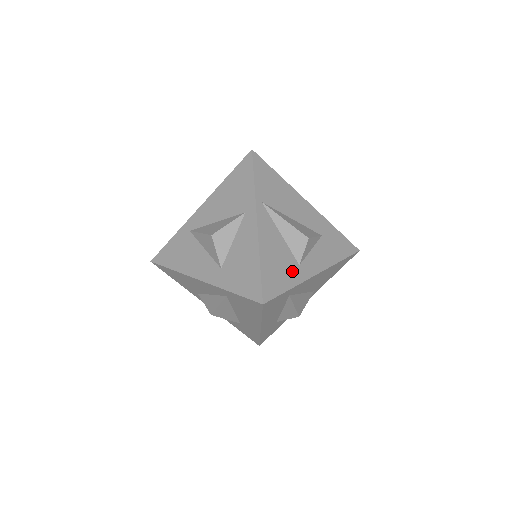
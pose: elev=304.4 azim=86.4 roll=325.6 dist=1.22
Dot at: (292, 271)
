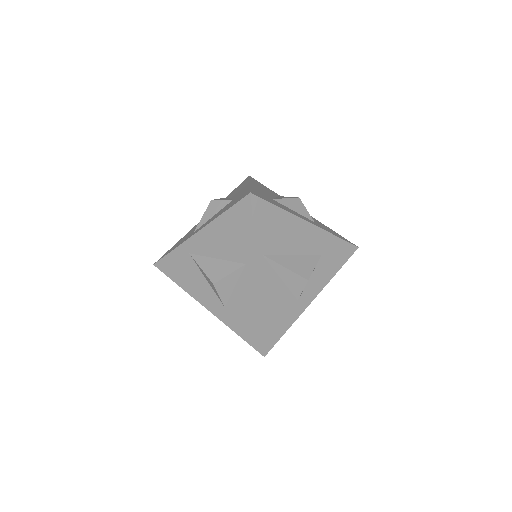
Dot at: (291, 311)
